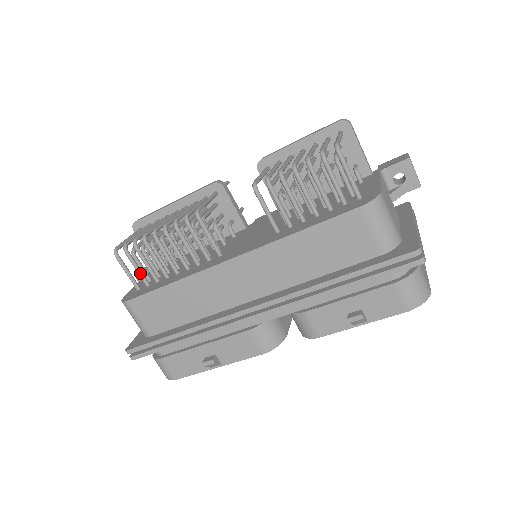
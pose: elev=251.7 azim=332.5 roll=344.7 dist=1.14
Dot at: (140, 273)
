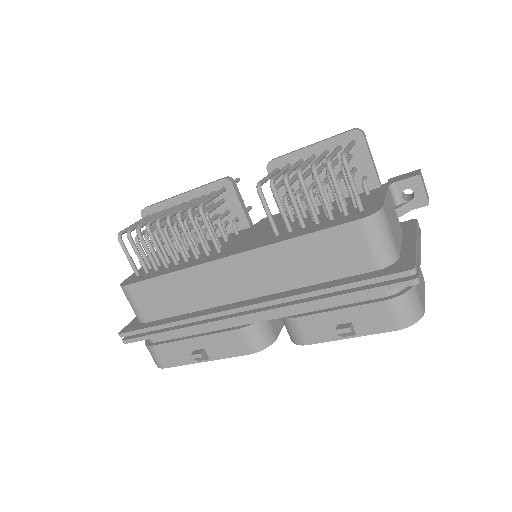
Dot at: (141, 260)
